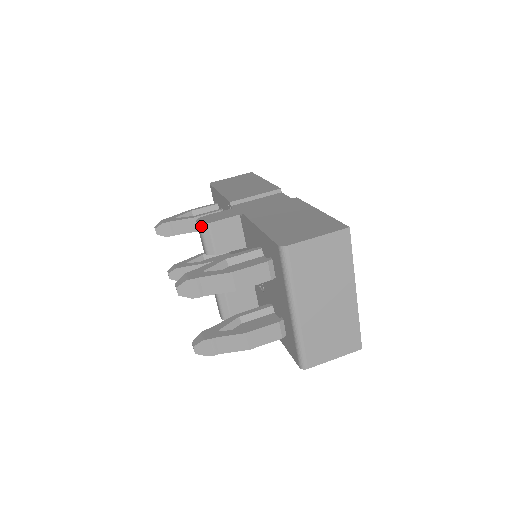
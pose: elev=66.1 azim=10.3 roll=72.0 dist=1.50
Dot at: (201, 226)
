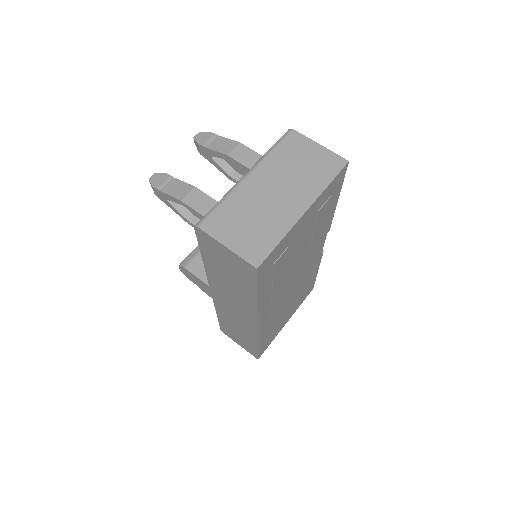
Dot at: occluded
